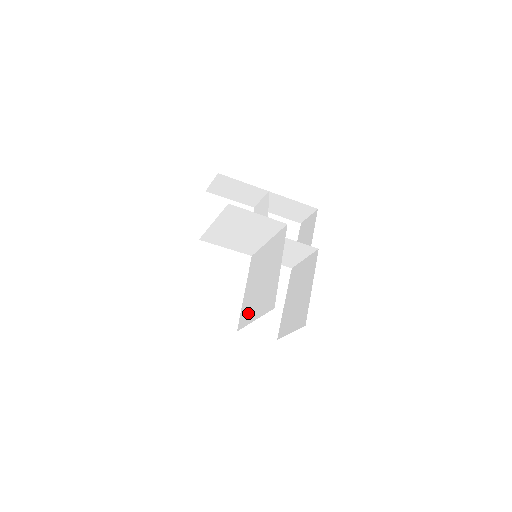
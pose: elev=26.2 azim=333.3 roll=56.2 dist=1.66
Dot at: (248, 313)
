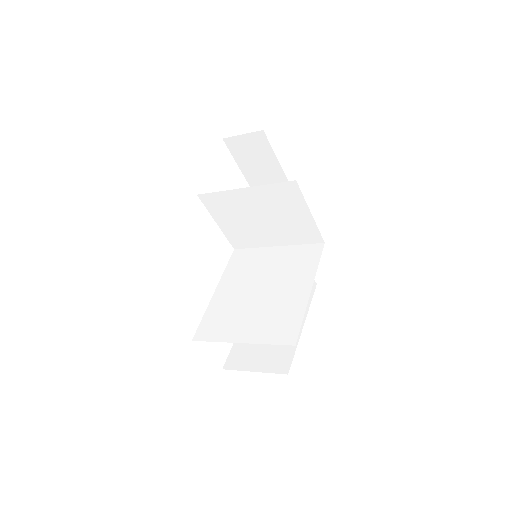
Dot at: (224, 325)
